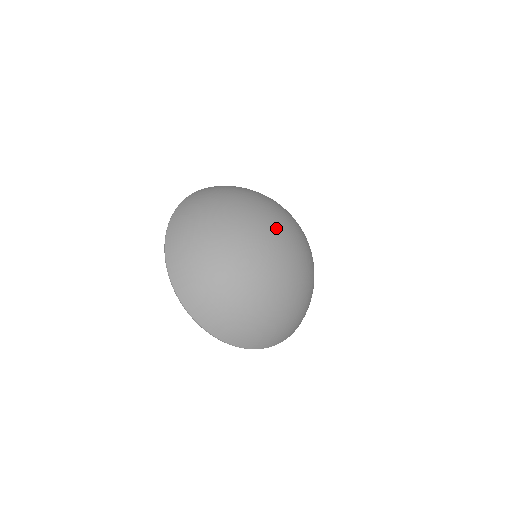
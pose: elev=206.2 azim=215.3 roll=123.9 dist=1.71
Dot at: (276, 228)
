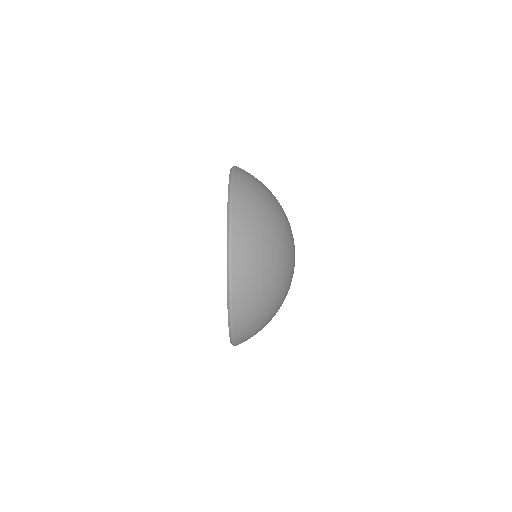
Dot at: occluded
